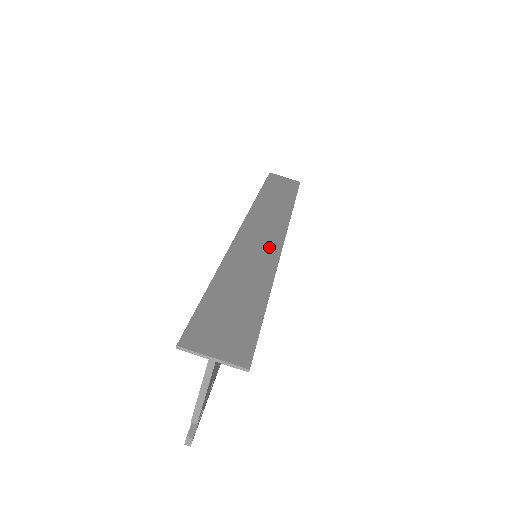
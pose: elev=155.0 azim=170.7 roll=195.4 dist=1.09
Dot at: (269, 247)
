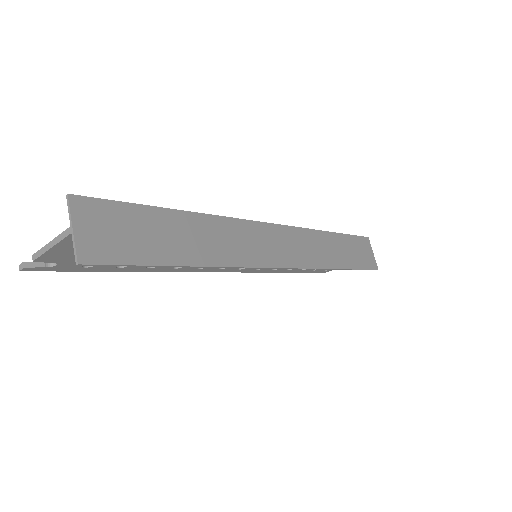
Dot at: (258, 254)
